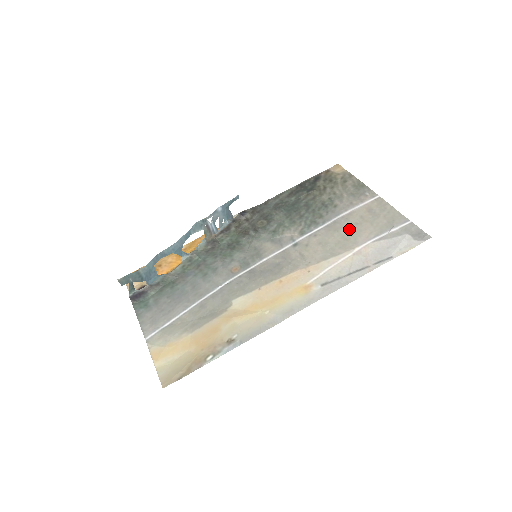
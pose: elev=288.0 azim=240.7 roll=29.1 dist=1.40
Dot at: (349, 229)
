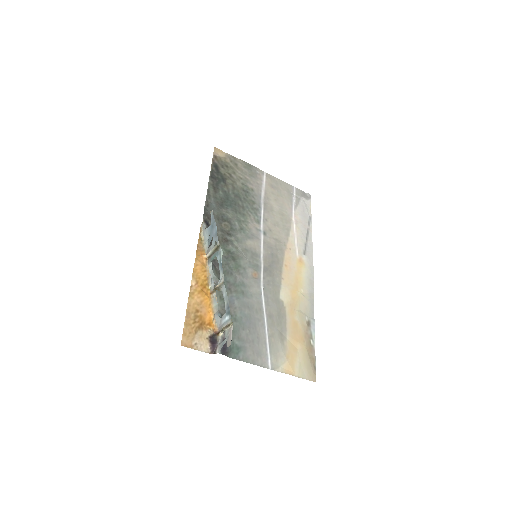
Dot at: (277, 206)
